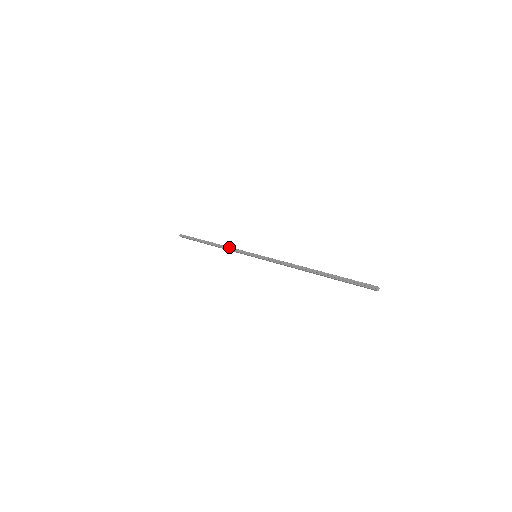
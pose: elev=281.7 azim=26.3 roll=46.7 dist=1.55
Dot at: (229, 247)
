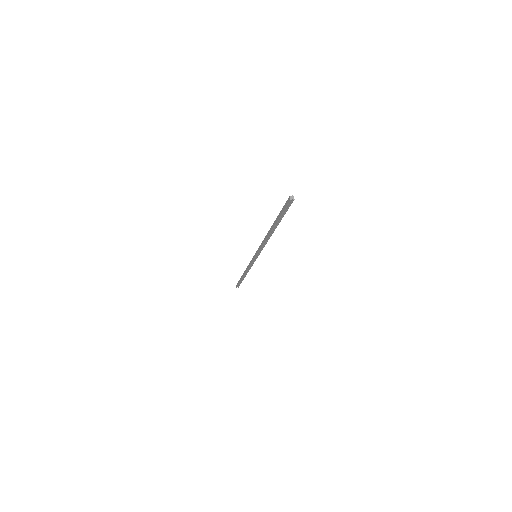
Dot at: occluded
